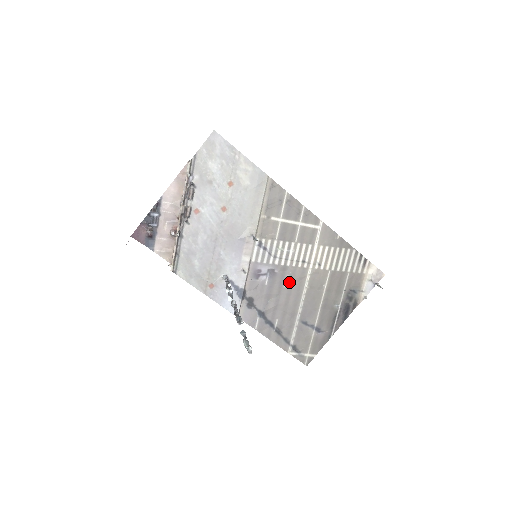
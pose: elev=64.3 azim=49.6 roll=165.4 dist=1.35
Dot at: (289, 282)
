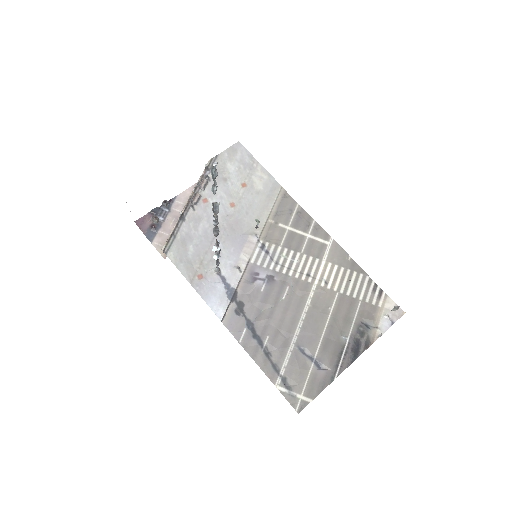
Dot at: (289, 294)
